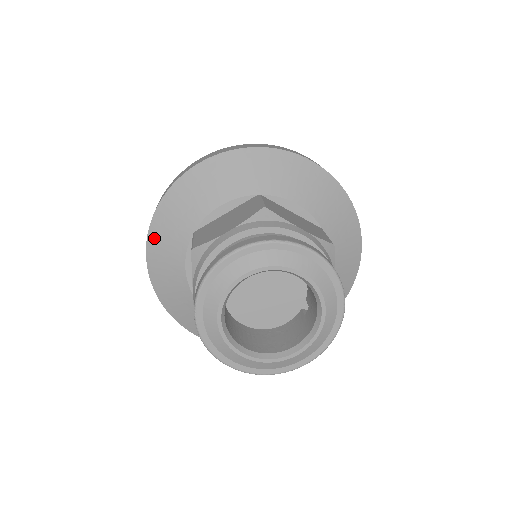
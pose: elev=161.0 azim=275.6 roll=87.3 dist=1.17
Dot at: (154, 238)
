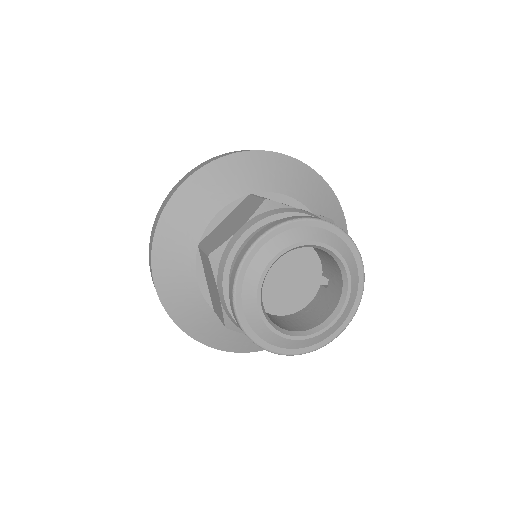
Dot at: (159, 262)
